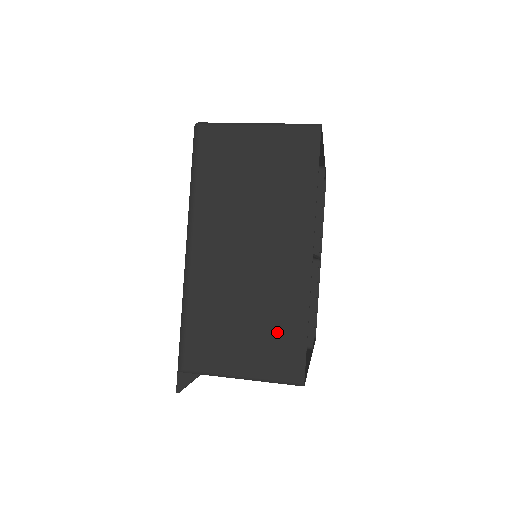
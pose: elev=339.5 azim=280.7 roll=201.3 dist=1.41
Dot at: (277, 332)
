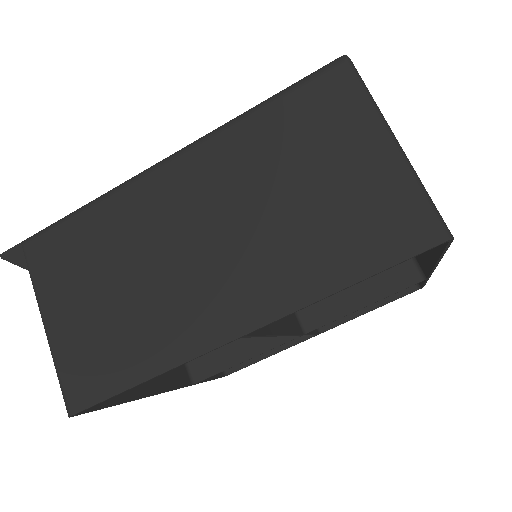
Dot at: (117, 343)
